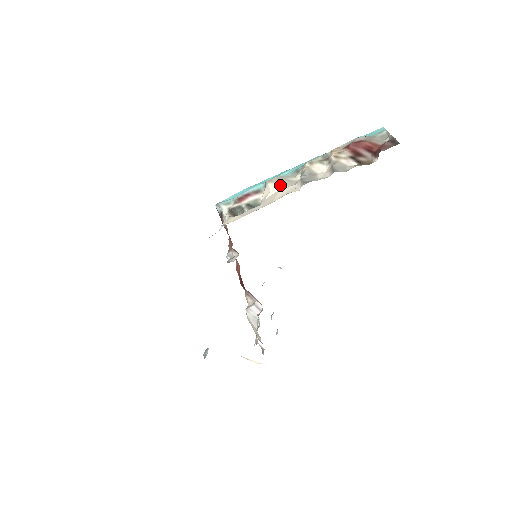
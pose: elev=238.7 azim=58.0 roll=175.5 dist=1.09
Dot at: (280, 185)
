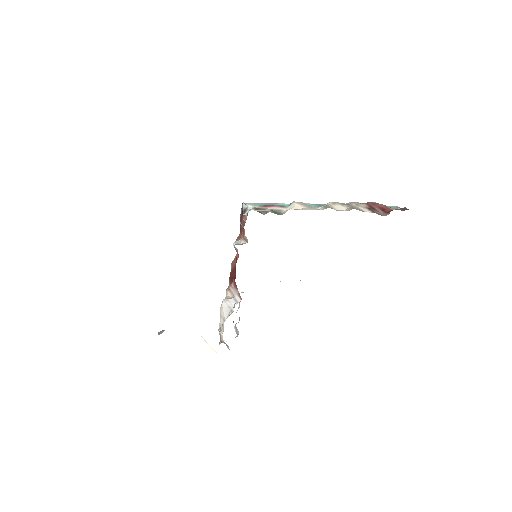
Dot at: (304, 206)
